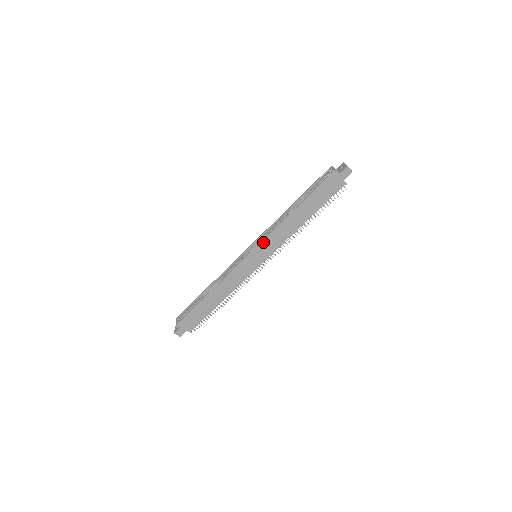
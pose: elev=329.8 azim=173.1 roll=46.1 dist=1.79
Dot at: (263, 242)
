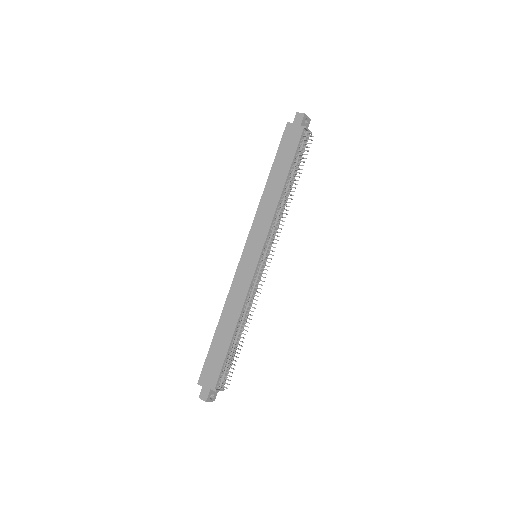
Dot at: (251, 232)
